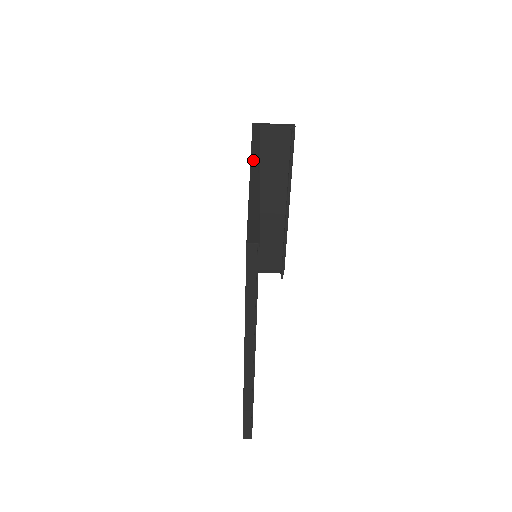
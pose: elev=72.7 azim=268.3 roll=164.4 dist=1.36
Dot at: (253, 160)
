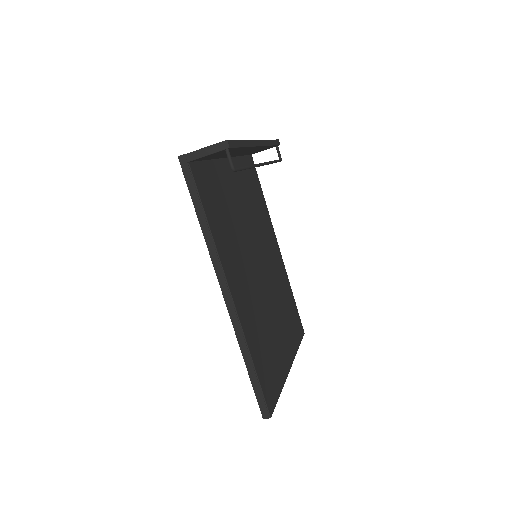
Dot at: (220, 280)
